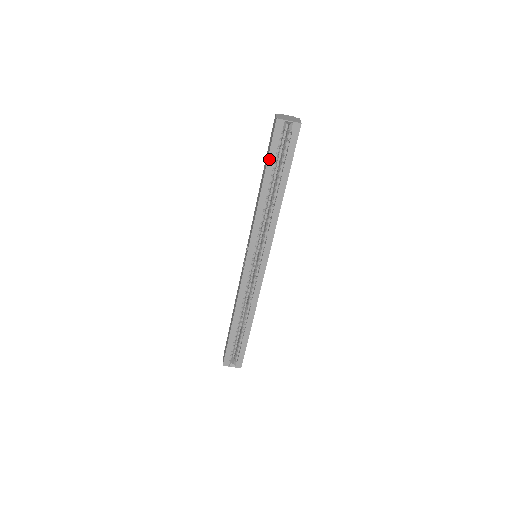
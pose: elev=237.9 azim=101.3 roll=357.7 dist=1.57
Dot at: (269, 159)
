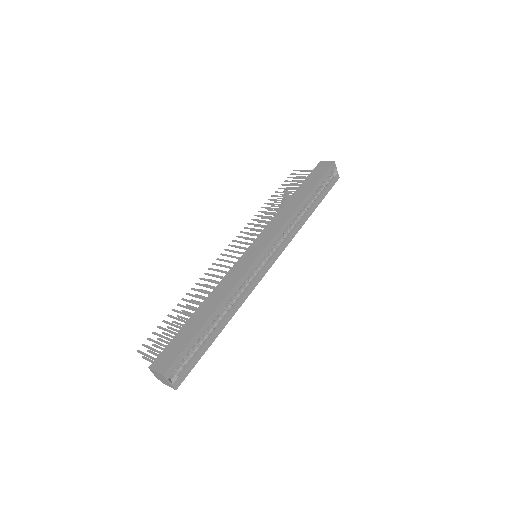
Dot at: (319, 182)
